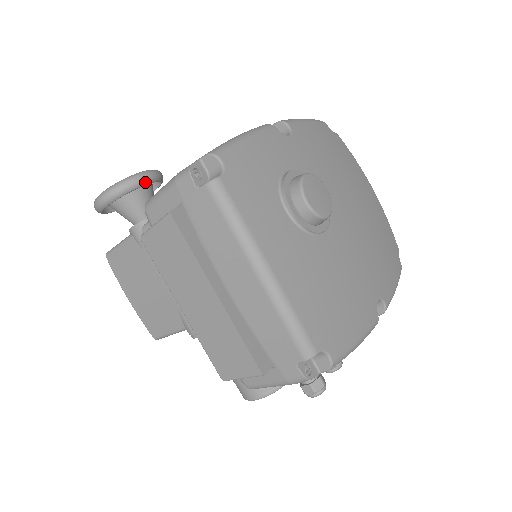
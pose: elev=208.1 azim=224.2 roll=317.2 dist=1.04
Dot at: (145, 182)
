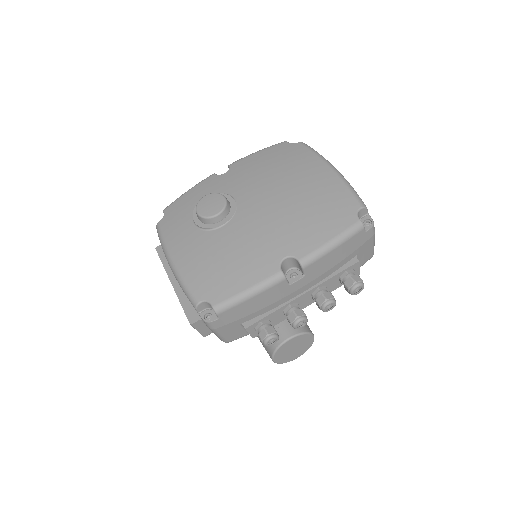
Dot at: occluded
